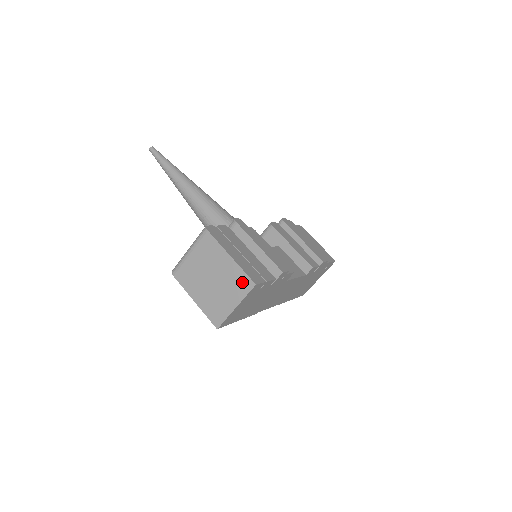
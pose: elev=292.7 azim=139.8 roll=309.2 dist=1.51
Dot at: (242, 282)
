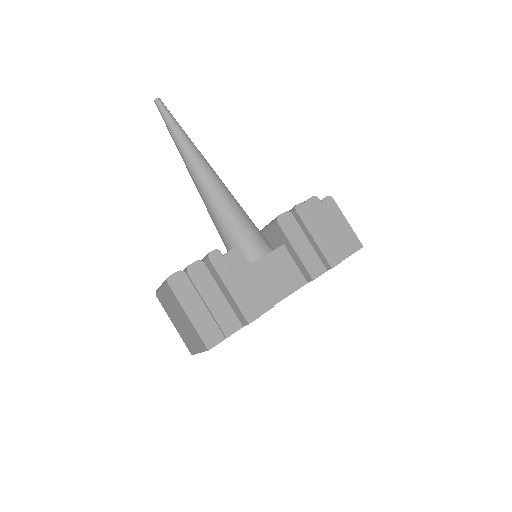
Dot at: (199, 341)
